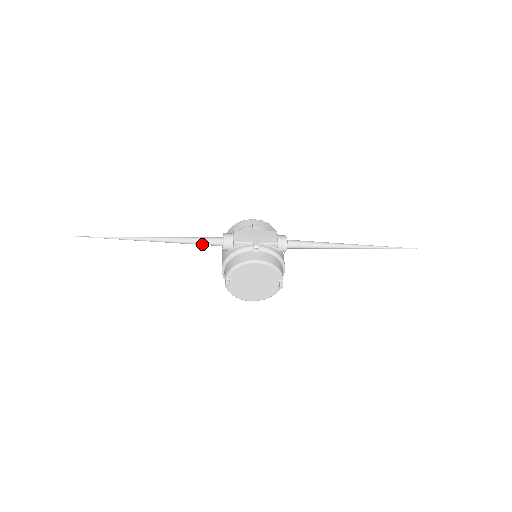
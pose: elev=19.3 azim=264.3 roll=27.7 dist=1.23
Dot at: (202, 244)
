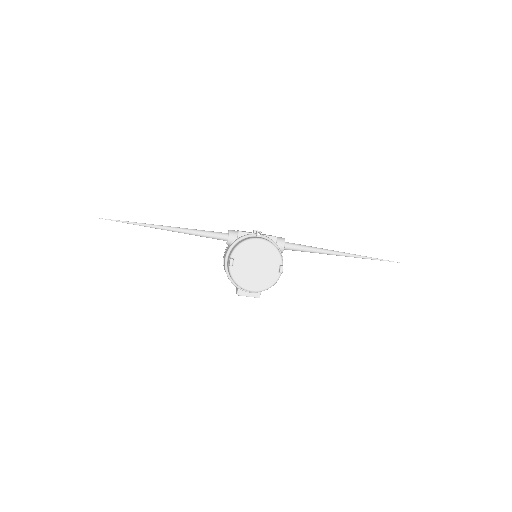
Dot at: (209, 236)
